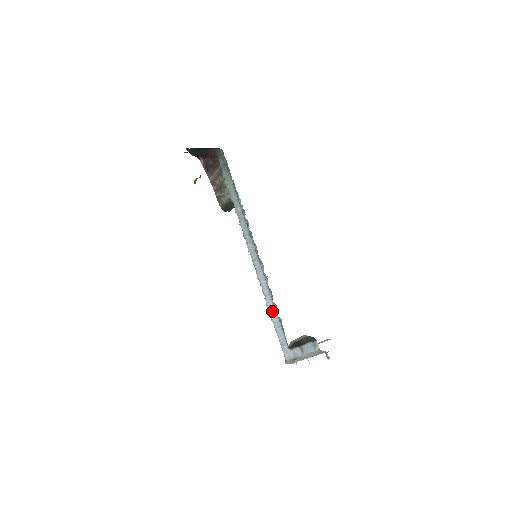
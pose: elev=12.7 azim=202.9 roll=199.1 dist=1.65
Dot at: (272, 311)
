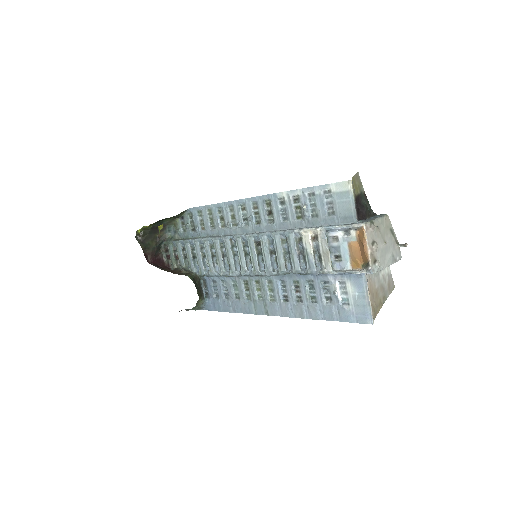
Dot at: (310, 227)
